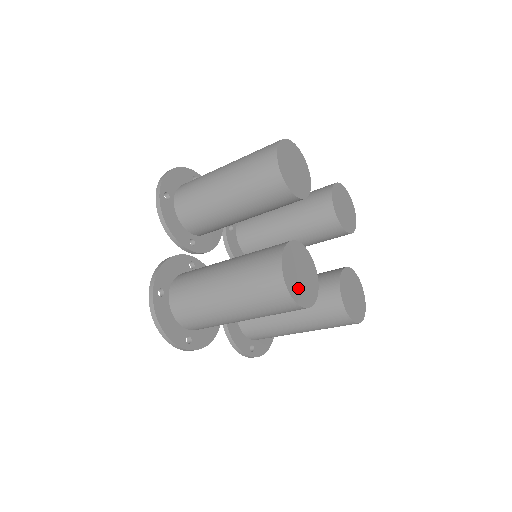
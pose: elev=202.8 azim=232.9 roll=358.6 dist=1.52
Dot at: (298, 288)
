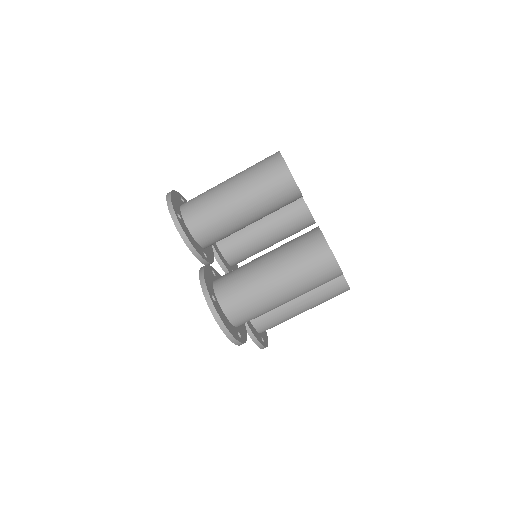
Dot at: occluded
